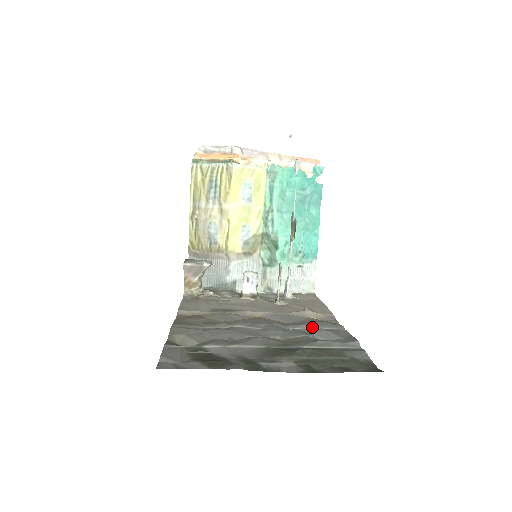
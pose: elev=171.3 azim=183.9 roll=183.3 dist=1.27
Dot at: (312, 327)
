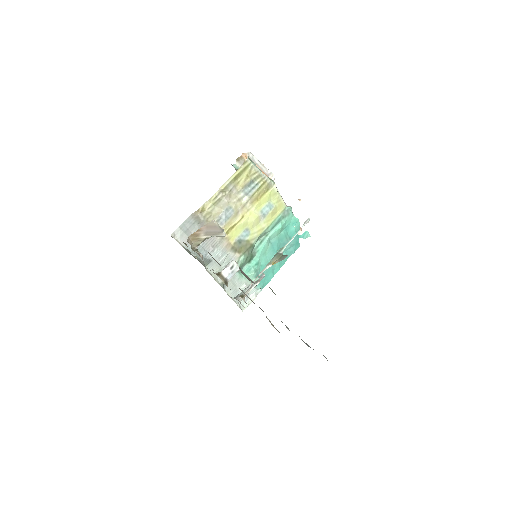
Dot at: occluded
